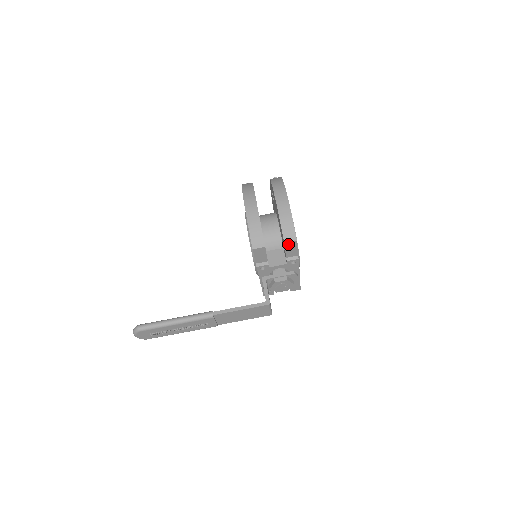
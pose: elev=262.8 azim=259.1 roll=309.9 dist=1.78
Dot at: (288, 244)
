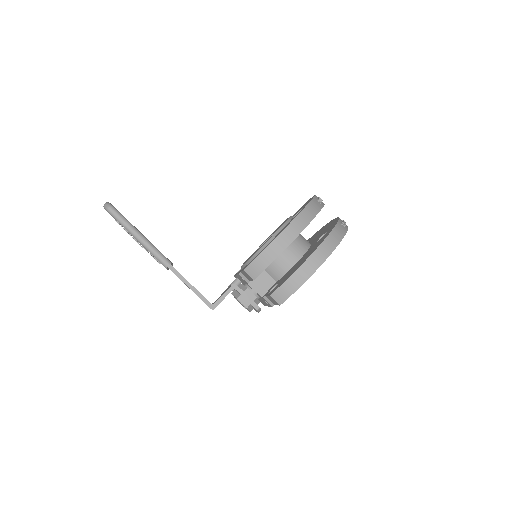
Dot at: (272, 298)
